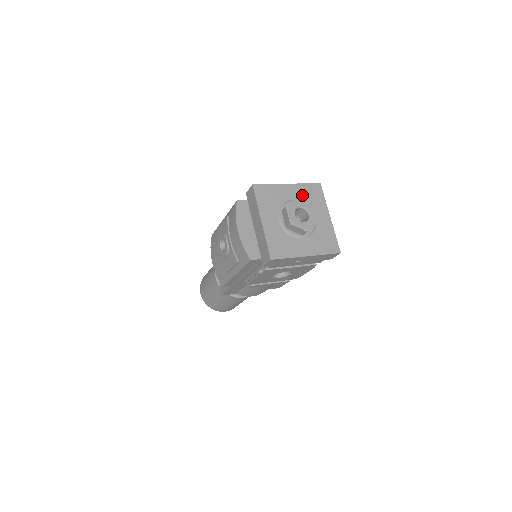
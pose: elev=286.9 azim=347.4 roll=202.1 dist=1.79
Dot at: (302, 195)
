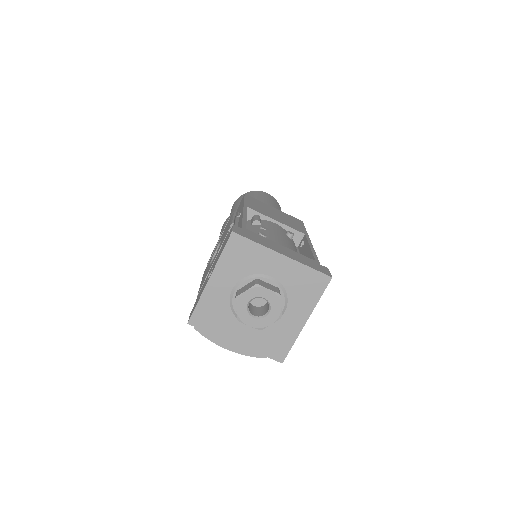
Dot at: (233, 271)
